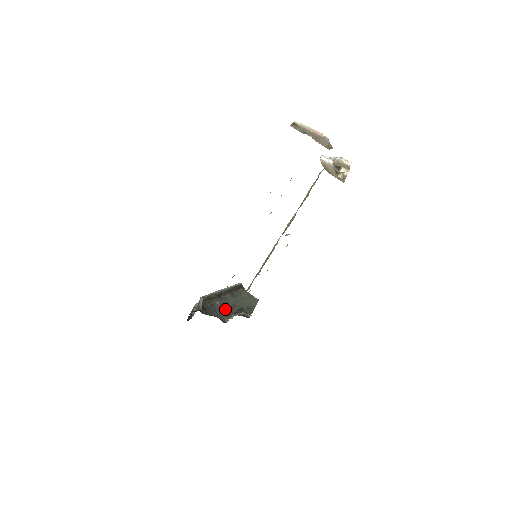
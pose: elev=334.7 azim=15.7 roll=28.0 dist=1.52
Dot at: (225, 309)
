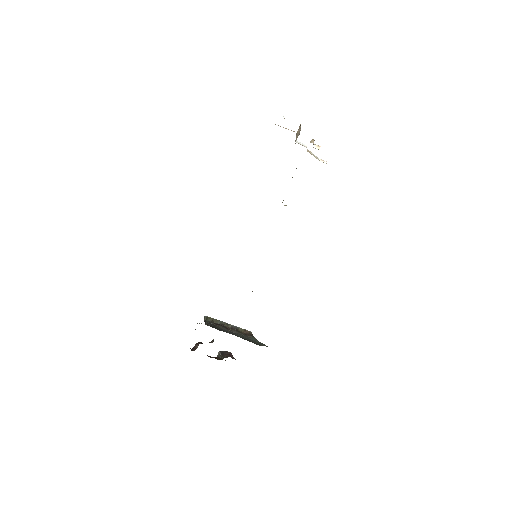
Dot at: (230, 333)
